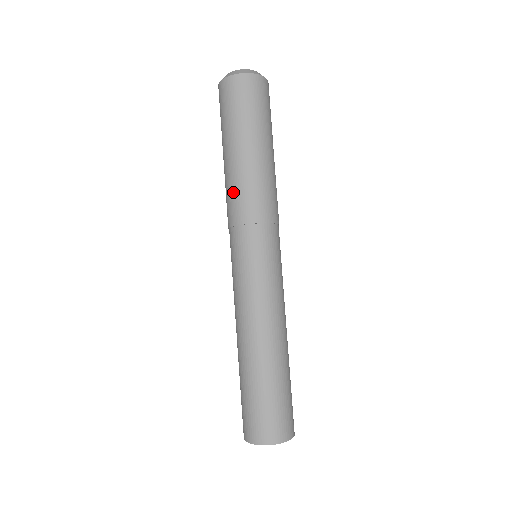
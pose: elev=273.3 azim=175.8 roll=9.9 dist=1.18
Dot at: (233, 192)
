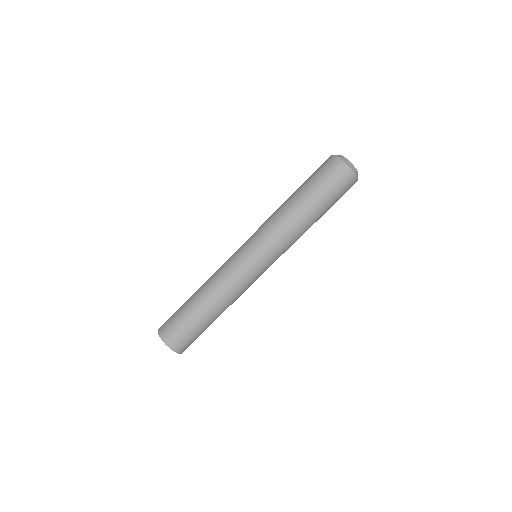
Dot at: (281, 219)
